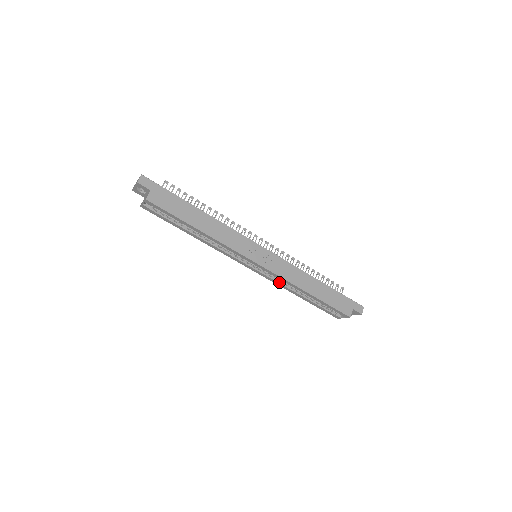
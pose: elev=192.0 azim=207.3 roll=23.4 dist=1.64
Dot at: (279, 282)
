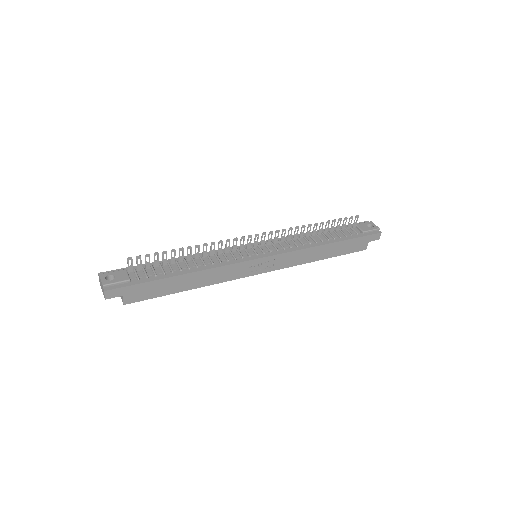
Dot at: occluded
